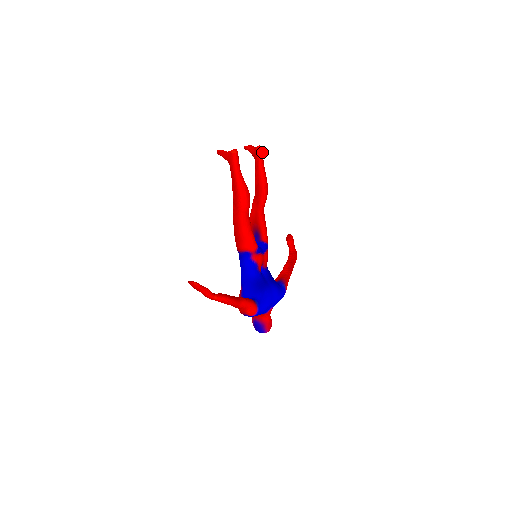
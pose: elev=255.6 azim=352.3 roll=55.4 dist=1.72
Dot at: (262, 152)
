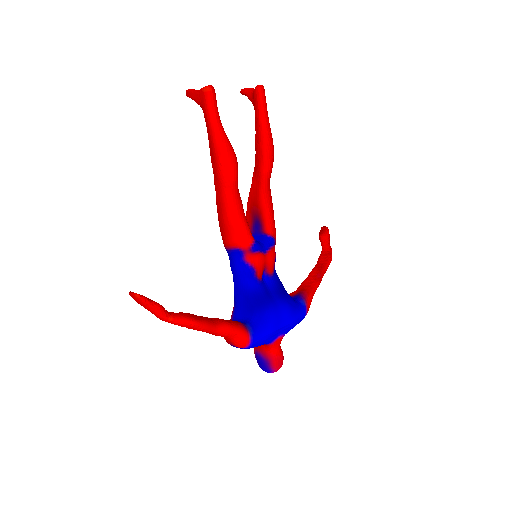
Dot at: (264, 95)
